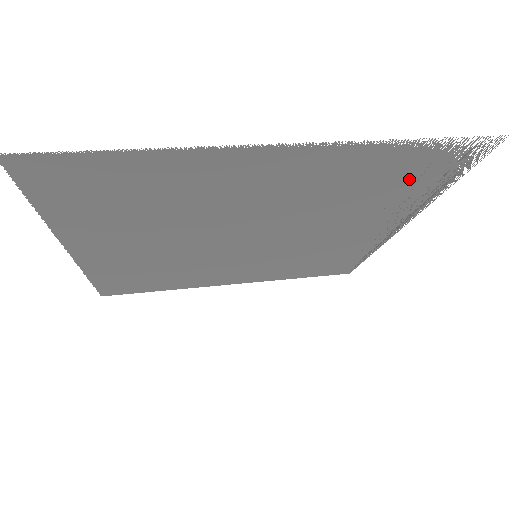
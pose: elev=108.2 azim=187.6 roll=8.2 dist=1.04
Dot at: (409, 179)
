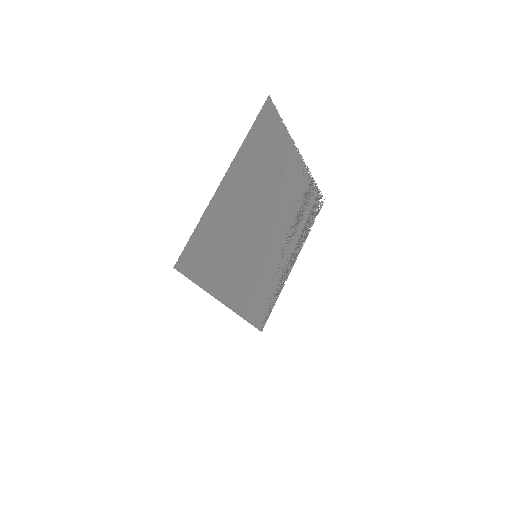
Dot at: (308, 211)
